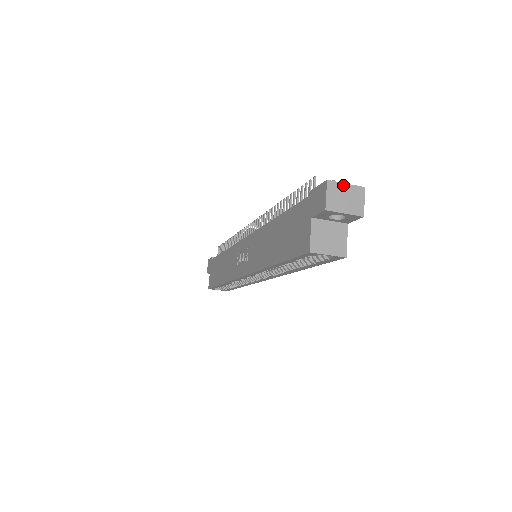
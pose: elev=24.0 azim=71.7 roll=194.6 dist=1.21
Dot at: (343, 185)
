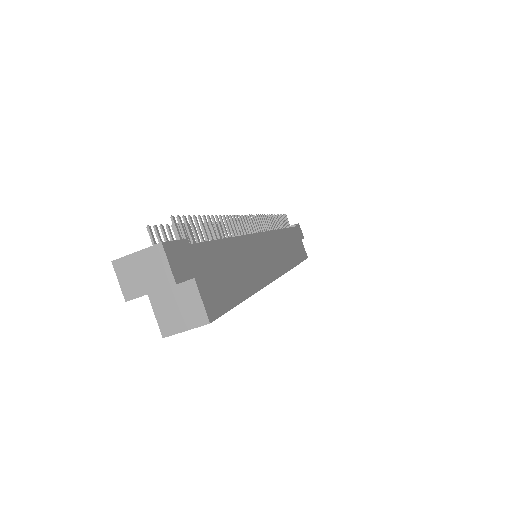
Dot at: (133, 256)
